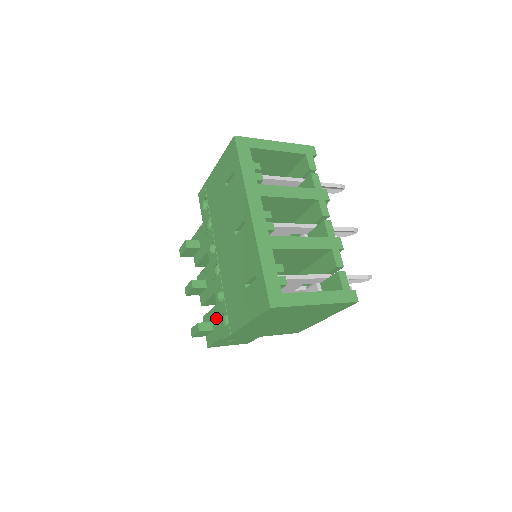
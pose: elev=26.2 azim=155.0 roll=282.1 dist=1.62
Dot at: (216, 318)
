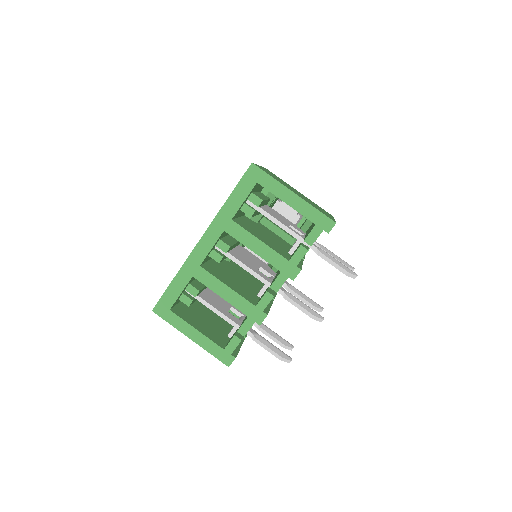
Dot at: occluded
